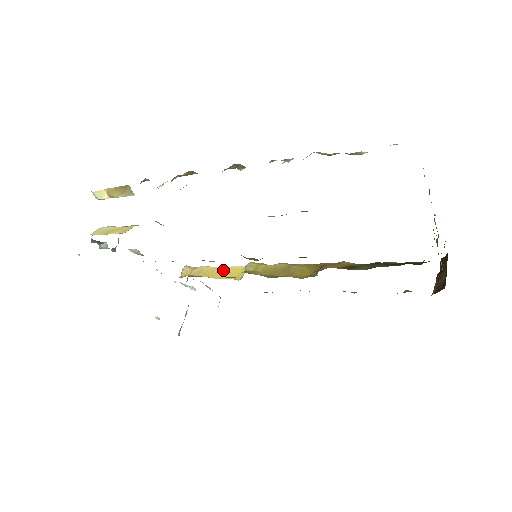
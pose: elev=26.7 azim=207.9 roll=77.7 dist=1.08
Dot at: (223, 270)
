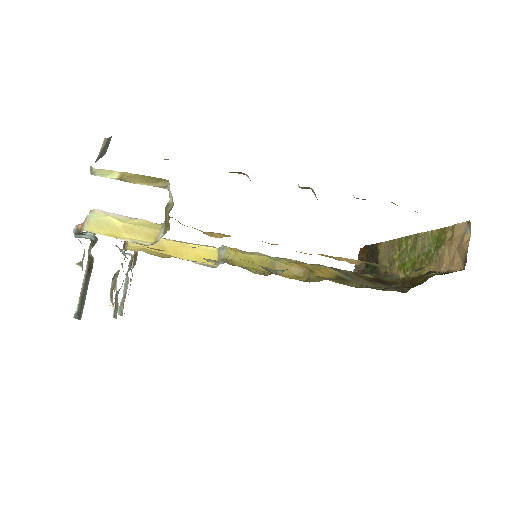
Dot at: (188, 248)
